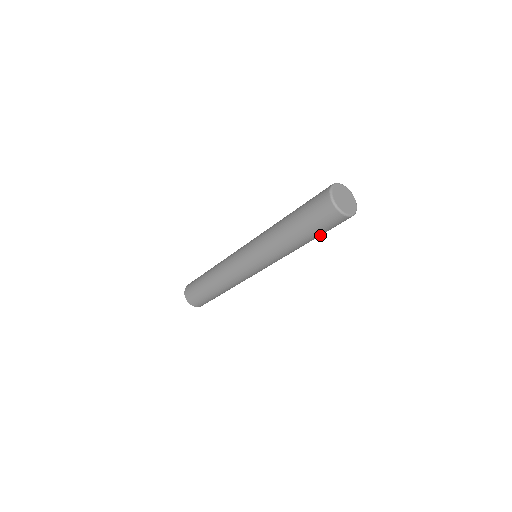
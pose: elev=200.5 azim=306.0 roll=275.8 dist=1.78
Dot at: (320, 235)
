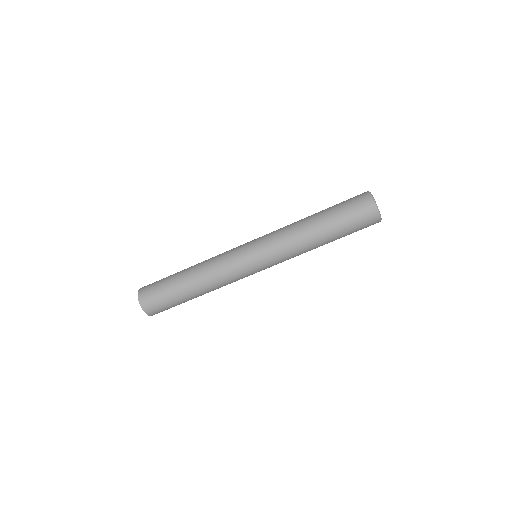
Dot at: (341, 235)
